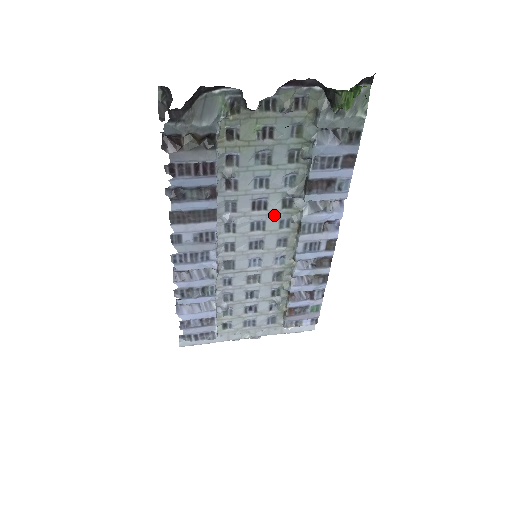
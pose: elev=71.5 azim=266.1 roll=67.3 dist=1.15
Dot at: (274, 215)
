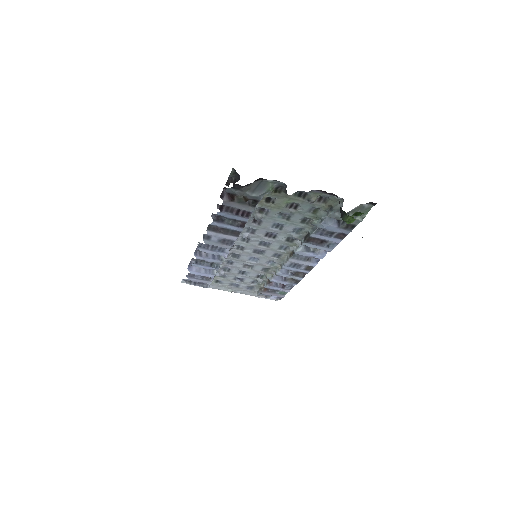
Dot at: (278, 242)
